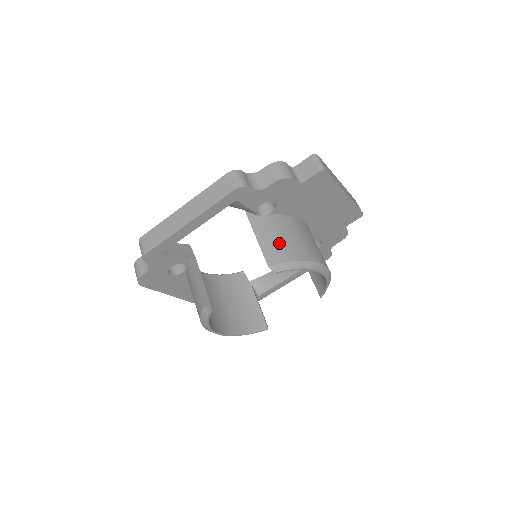
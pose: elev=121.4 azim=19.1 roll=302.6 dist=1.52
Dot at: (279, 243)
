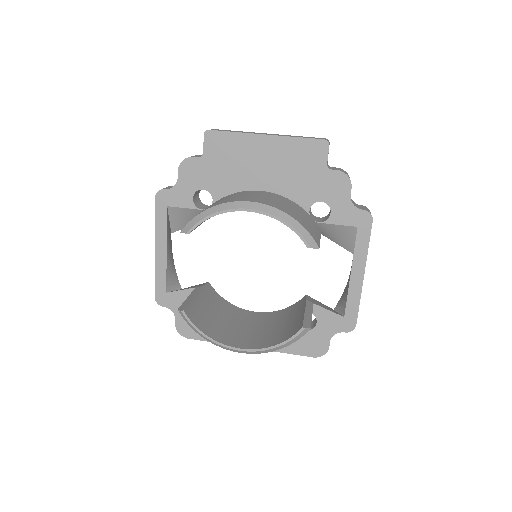
Dot at: occluded
